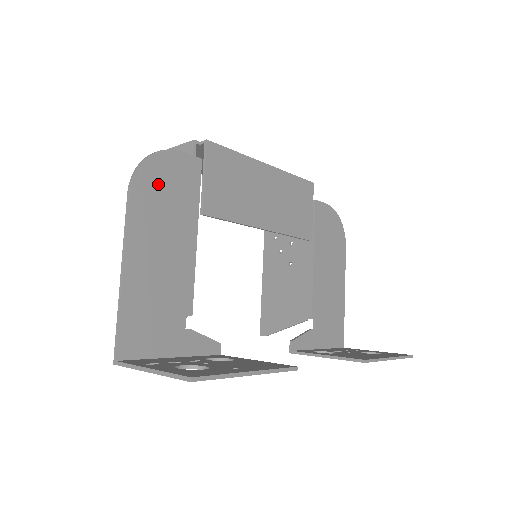
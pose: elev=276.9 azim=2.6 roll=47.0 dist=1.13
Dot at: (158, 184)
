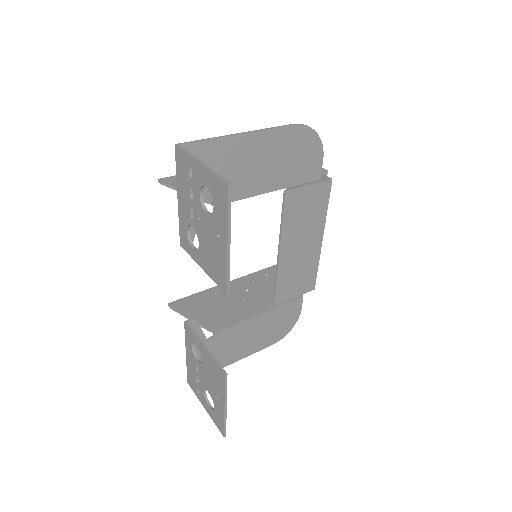
Dot at: (302, 147)
